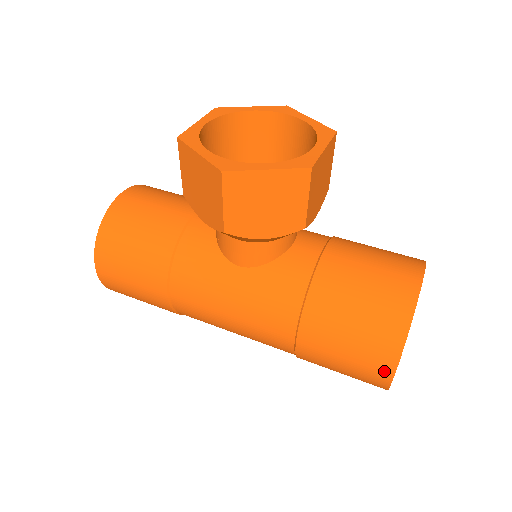
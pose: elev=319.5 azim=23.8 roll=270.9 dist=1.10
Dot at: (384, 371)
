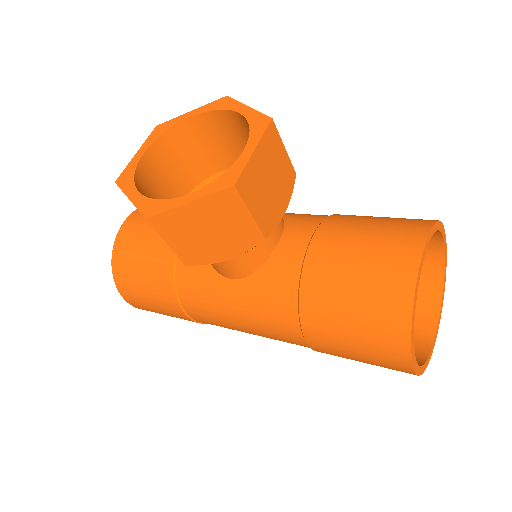
Dot at: (401, 364)
